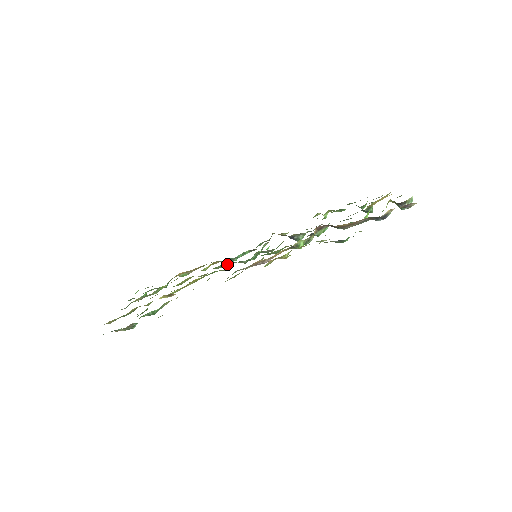
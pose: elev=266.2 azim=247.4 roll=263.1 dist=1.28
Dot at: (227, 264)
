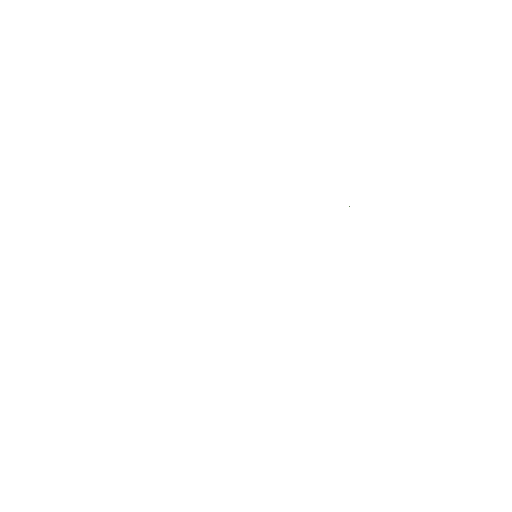
Dot at: occluded
